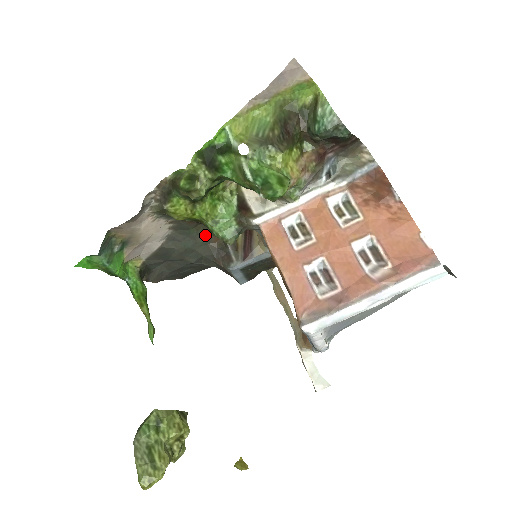
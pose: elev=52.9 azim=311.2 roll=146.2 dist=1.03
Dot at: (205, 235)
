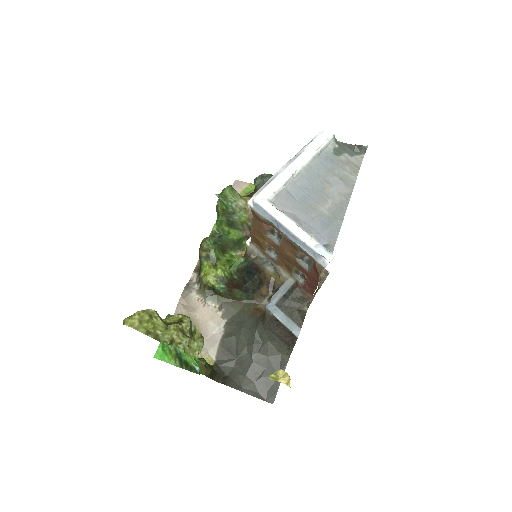
Dot at: (251, 313)
